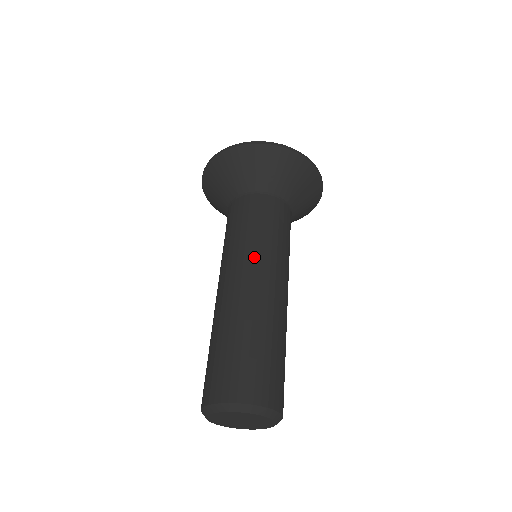
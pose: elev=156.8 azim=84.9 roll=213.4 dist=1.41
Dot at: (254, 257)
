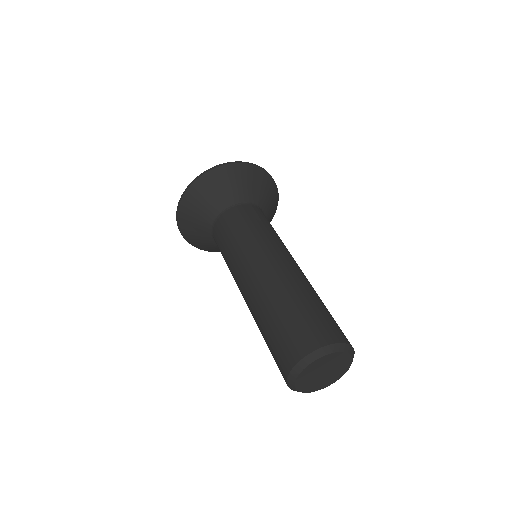
Dot at: (284, 248)
